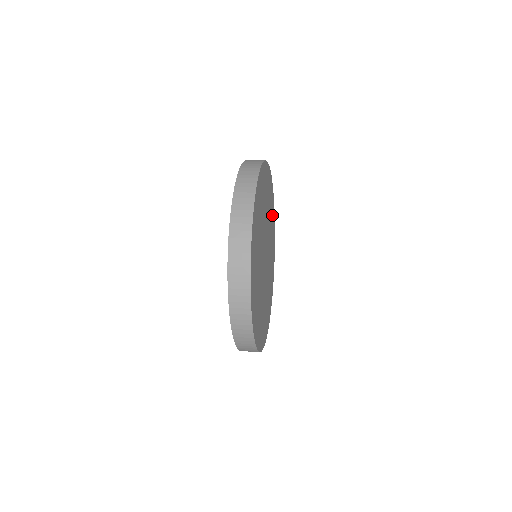
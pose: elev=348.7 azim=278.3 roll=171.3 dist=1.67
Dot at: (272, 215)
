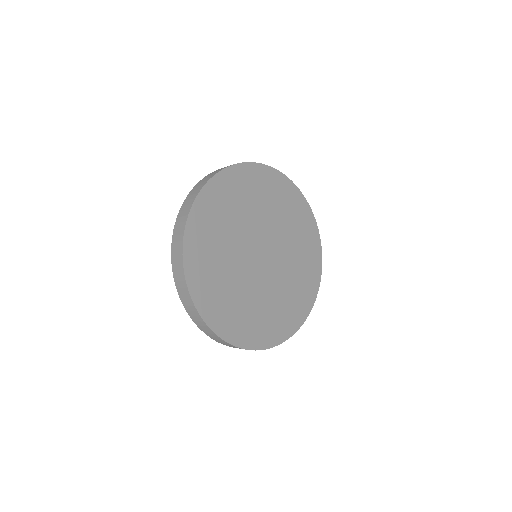
Dot at: (268, 186)
